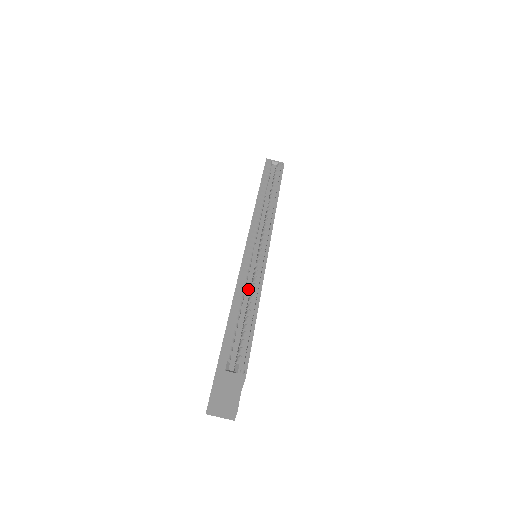
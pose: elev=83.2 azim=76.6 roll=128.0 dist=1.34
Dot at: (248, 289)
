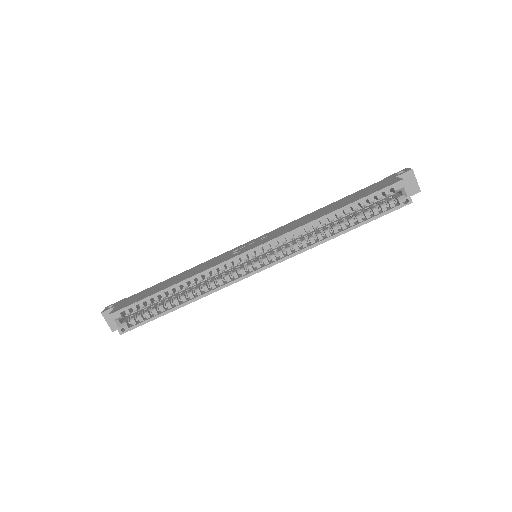
Dot at: (213, 274)
